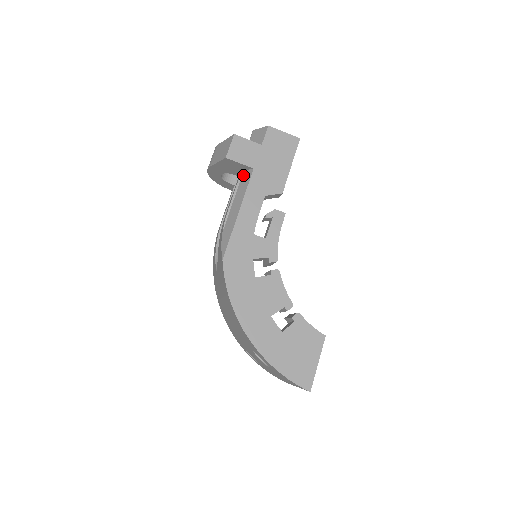
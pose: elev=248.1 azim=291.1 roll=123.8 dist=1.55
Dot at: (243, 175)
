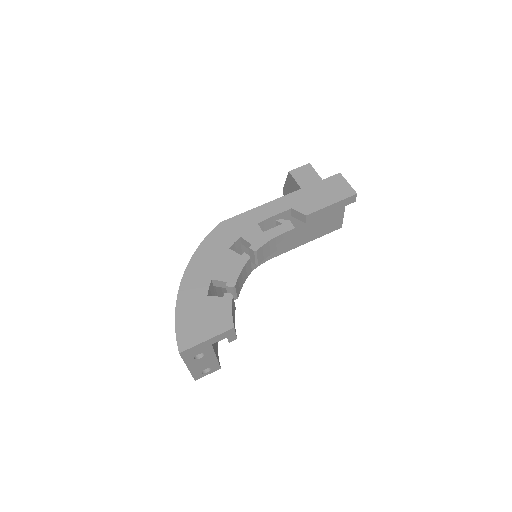
Dot at: occluded
